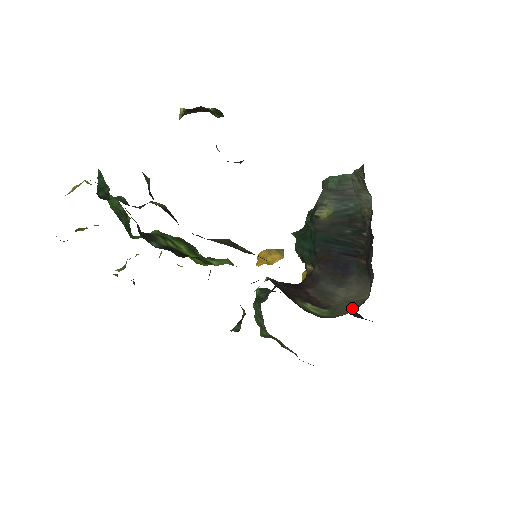
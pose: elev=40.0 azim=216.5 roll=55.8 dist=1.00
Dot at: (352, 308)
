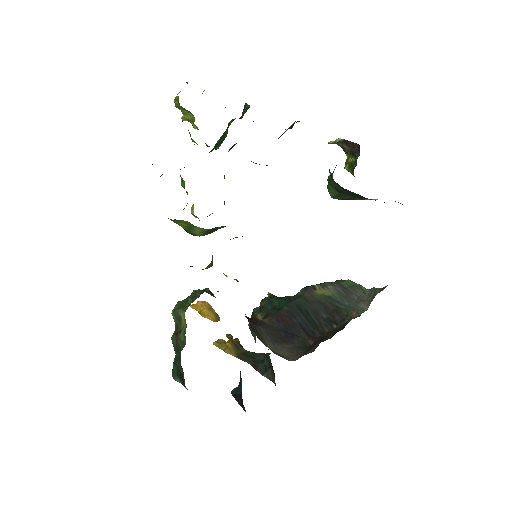
Dot at: occluded
